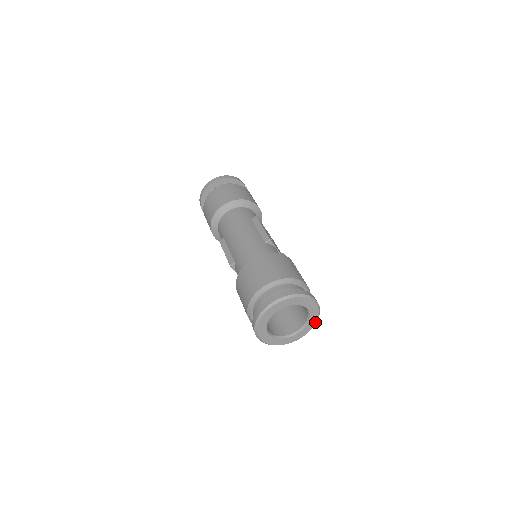
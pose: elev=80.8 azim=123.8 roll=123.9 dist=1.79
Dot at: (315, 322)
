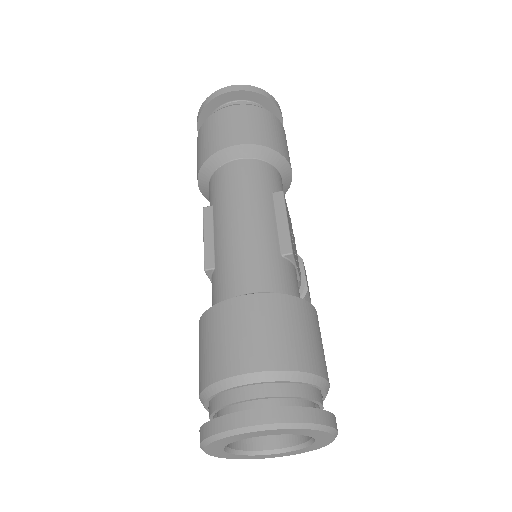
Dot at: (316, 448)
